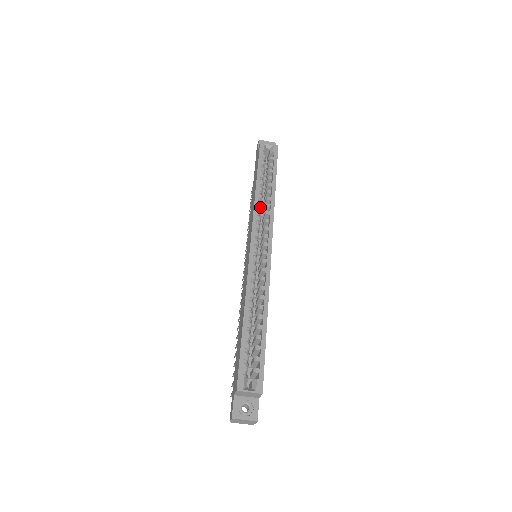
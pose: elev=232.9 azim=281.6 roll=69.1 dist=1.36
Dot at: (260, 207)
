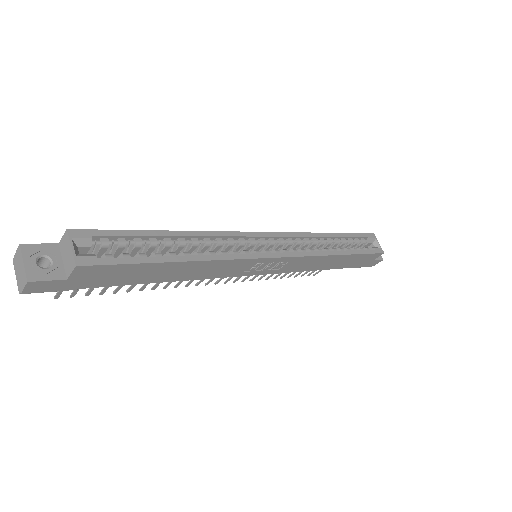
Dot at: (312, 243)
